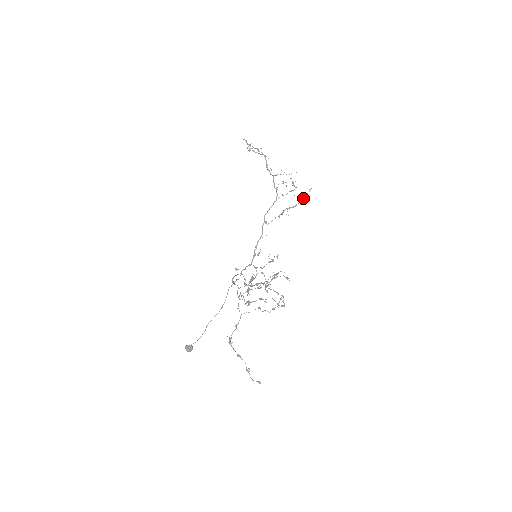
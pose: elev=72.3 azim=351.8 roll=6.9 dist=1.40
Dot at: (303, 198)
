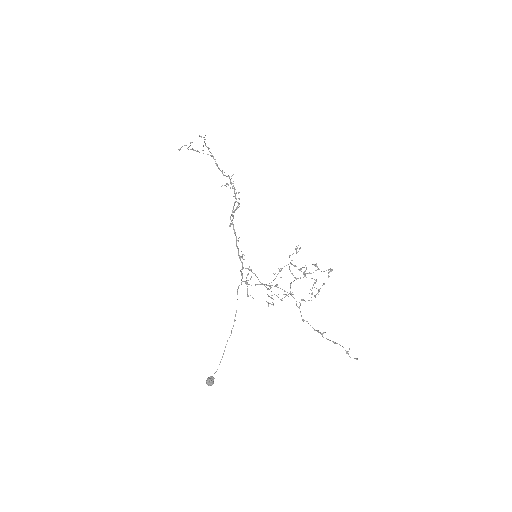
Dot at: occluded
